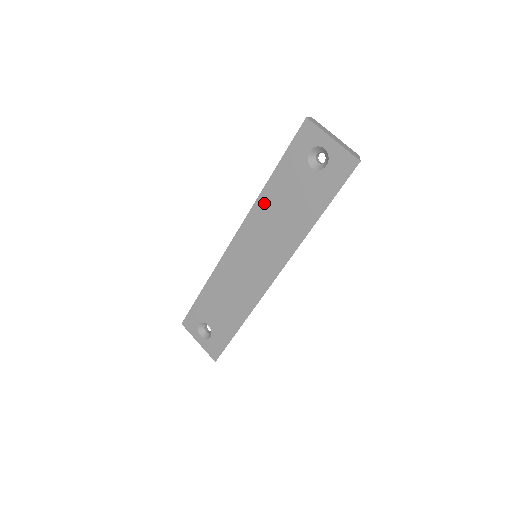
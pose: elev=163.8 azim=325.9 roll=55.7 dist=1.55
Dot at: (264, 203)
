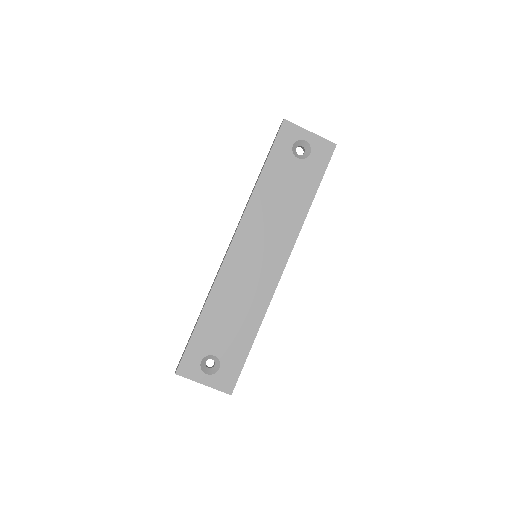
Dot at: (258, 200)
